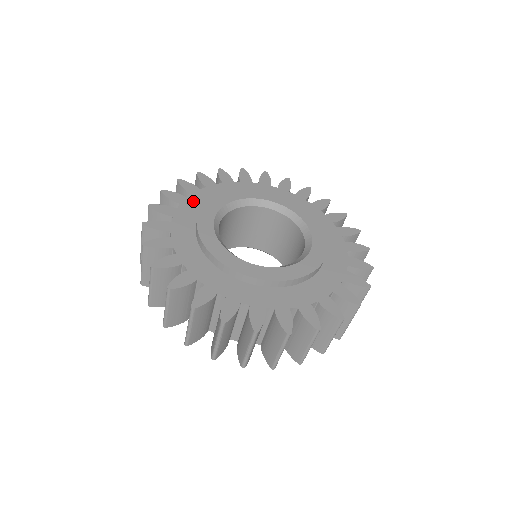
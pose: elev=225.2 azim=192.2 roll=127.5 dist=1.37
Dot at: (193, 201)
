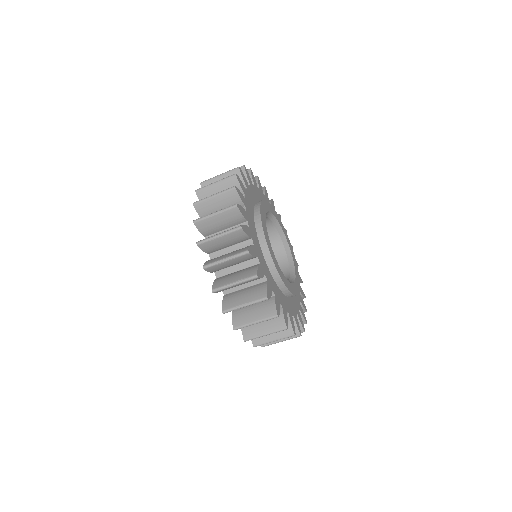
Dot at: (248, 204)
